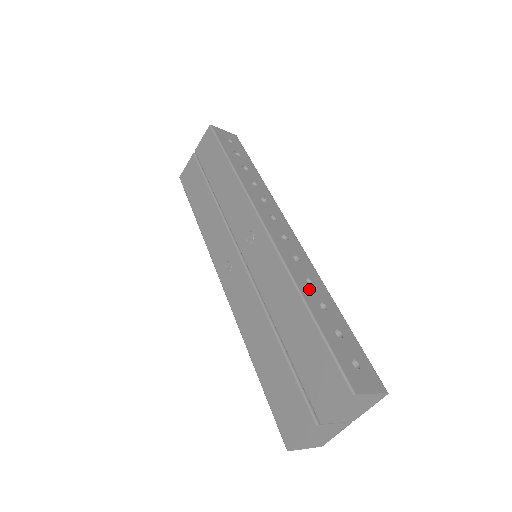
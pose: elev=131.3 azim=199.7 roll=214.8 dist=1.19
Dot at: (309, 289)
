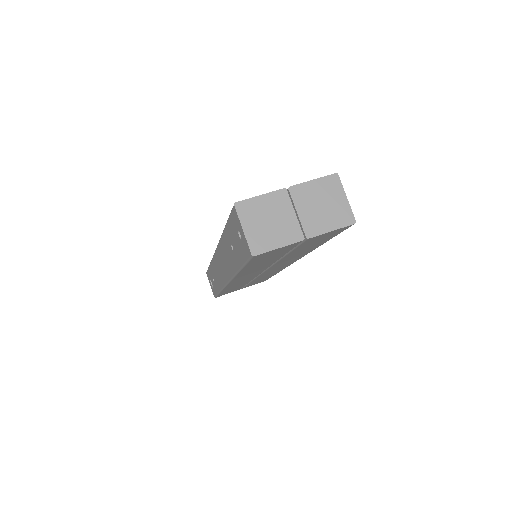
Dot at: occluded
